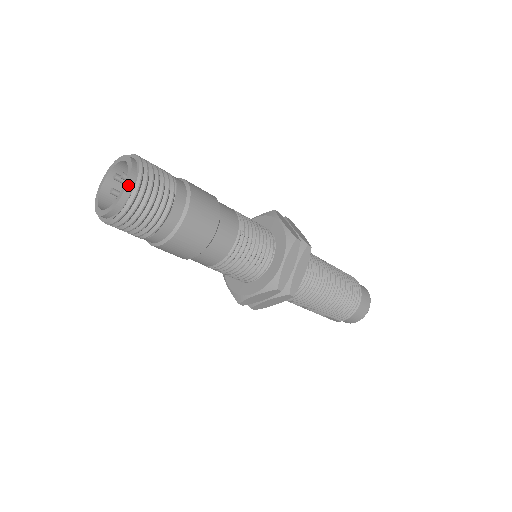
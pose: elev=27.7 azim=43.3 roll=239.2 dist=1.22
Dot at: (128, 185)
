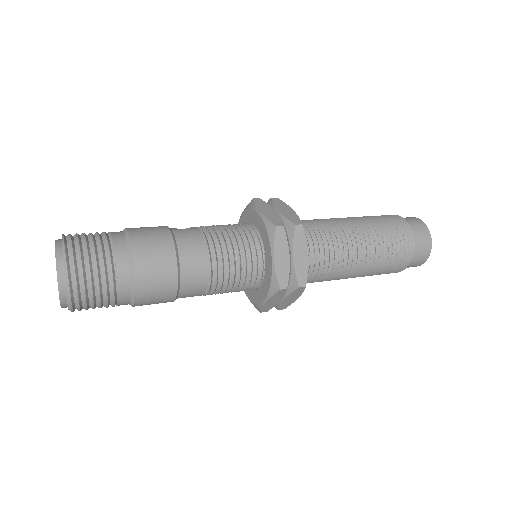
Dot at: (62, 304)
